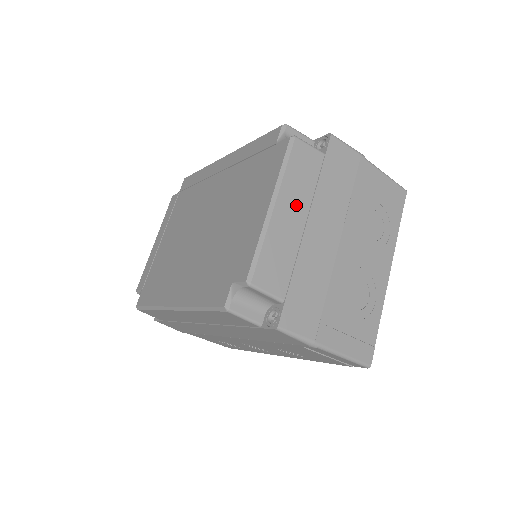
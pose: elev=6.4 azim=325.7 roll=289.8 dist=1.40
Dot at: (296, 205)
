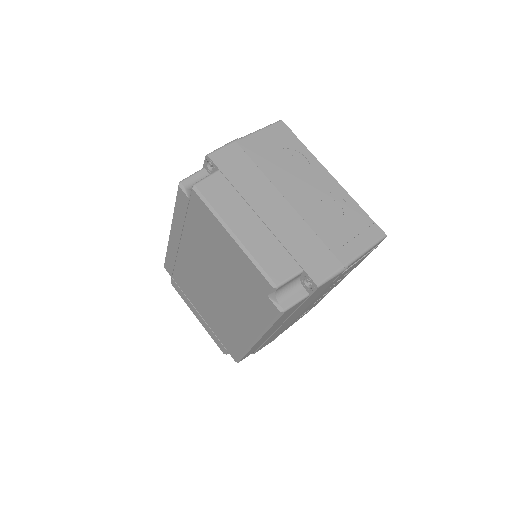
Dot at: (243, 217)
